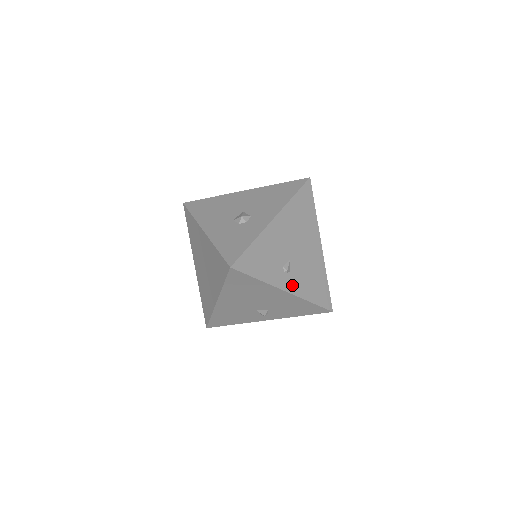
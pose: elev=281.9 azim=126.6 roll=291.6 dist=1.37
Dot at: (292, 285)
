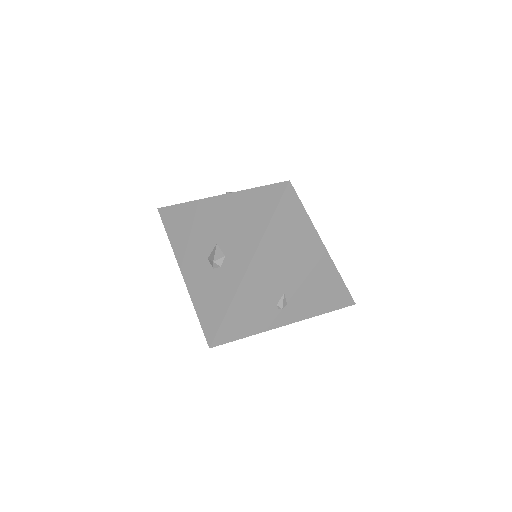
Dot at: (294, 314)
